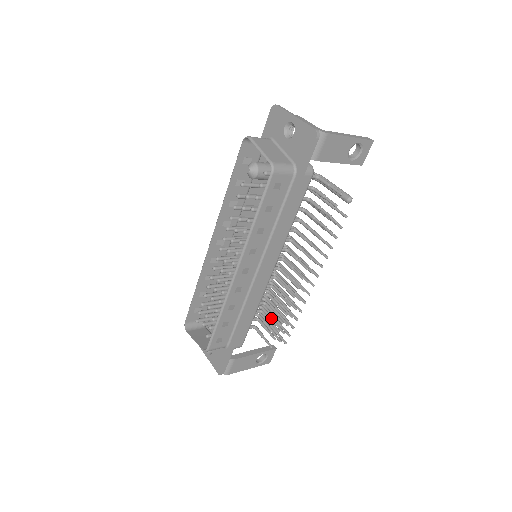
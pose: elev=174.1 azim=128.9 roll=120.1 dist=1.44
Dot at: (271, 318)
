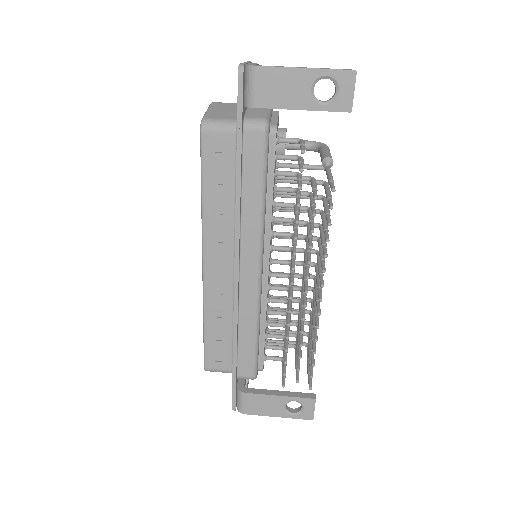
Dot at: (297, 349)
